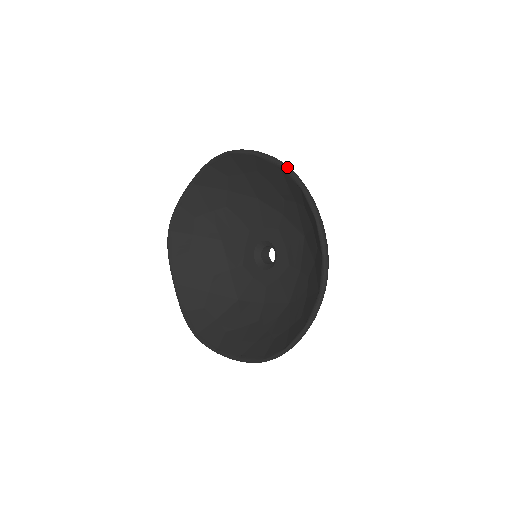
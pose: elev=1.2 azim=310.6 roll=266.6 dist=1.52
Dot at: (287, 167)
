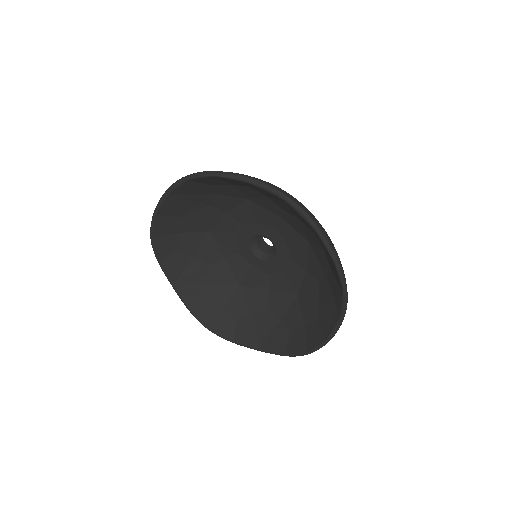
Dot at: (170, 187)
